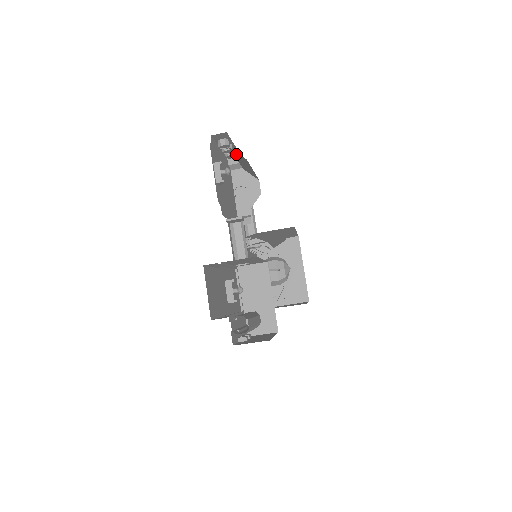
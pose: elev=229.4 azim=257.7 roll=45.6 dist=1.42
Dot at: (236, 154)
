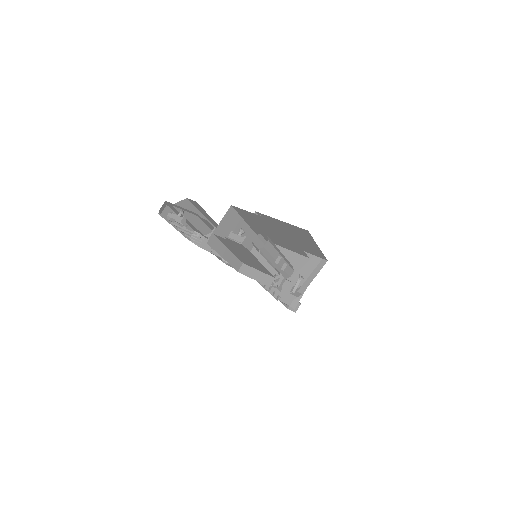
Dot at: occluded
